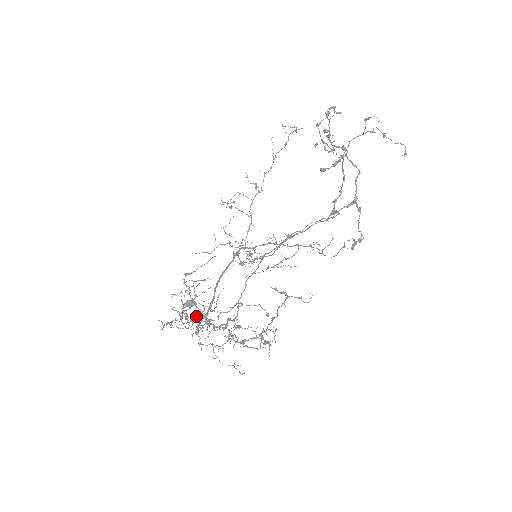
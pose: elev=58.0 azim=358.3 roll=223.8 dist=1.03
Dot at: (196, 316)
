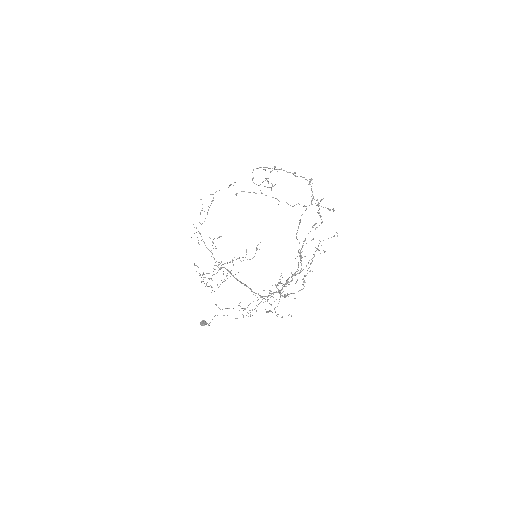
Dot at: (295, 272)
